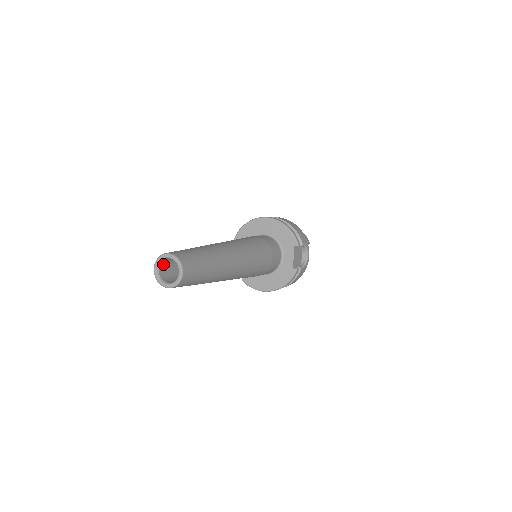
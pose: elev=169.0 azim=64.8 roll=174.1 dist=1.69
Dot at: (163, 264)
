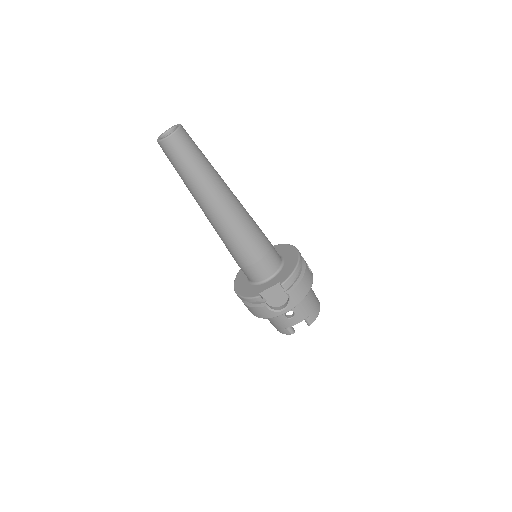
Dot at: occluded
